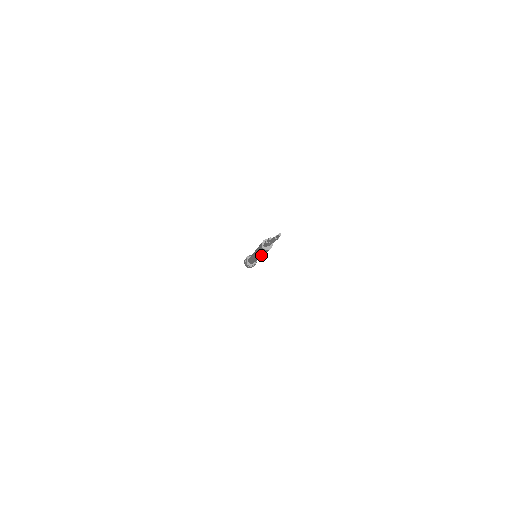
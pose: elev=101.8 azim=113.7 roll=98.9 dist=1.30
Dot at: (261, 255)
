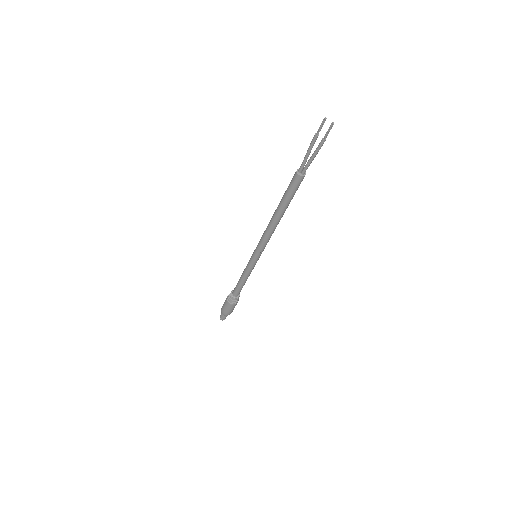
Dot at: (274, 218)
